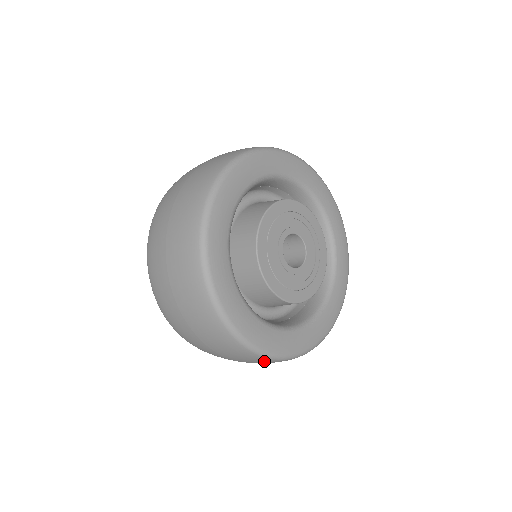
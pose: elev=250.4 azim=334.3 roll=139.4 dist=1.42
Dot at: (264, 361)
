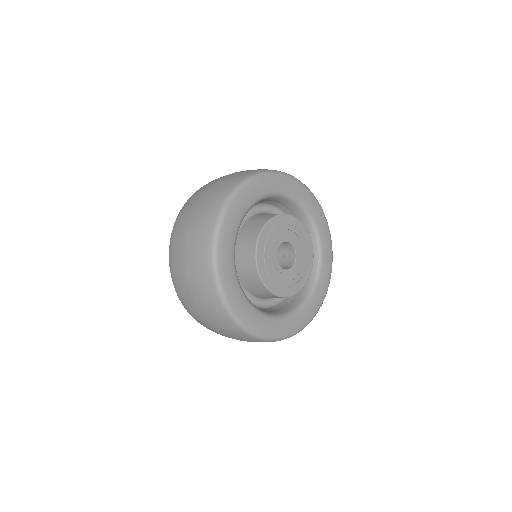
Dot at: (254, 340)
